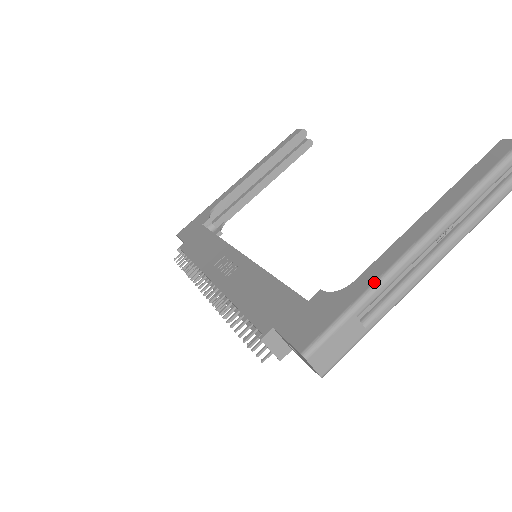
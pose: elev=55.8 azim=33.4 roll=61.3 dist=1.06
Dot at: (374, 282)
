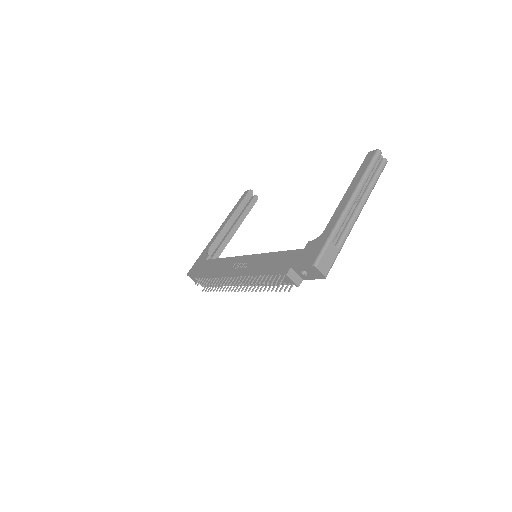
Dot at: (335, 225)
